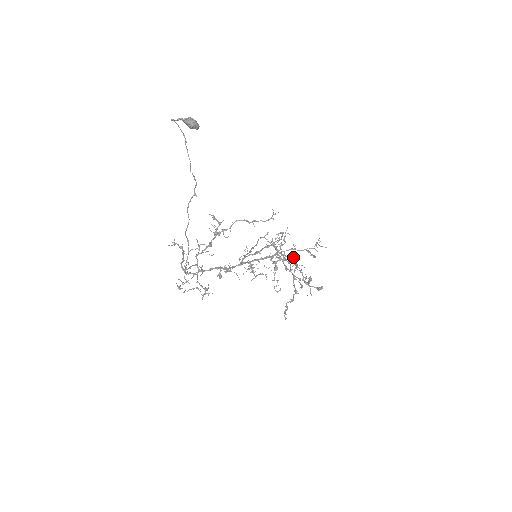
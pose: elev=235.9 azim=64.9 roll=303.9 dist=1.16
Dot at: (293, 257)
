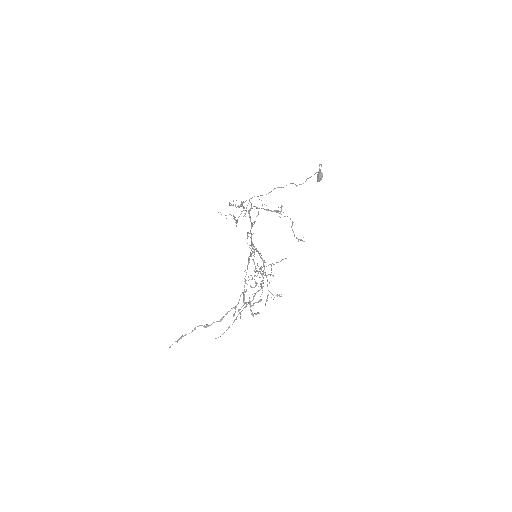
Dot at: occluded
